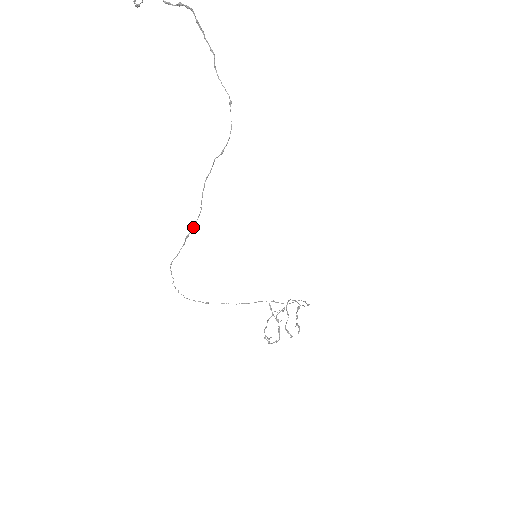
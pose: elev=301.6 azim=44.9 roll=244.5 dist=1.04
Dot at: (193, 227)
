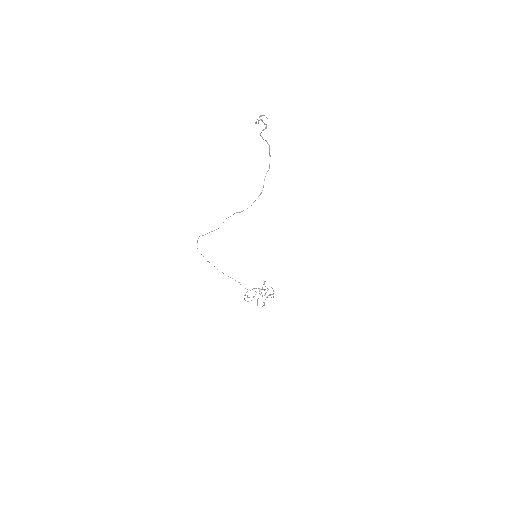
Dot at: (214, 230)
